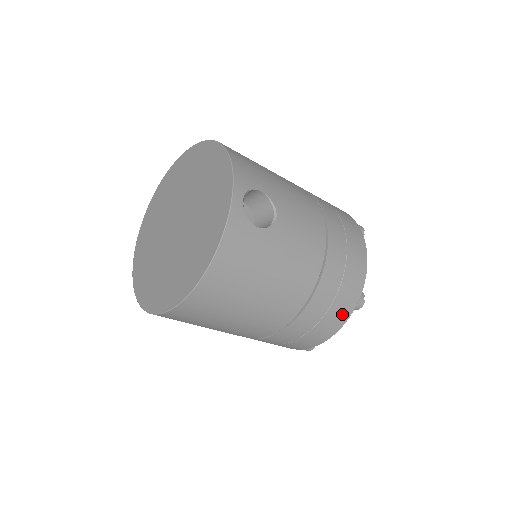
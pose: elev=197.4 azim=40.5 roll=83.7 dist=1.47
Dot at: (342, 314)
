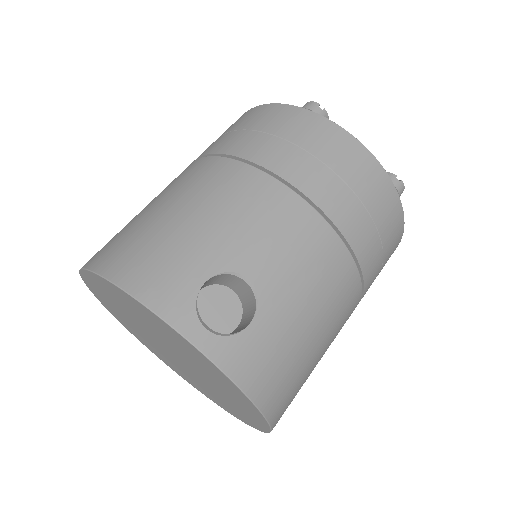
Dot at: (395, 222)
